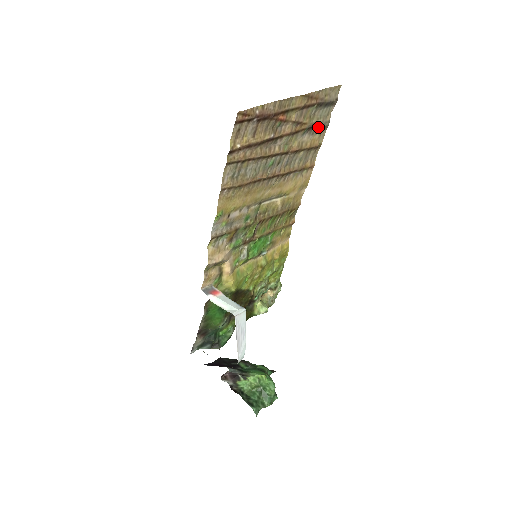
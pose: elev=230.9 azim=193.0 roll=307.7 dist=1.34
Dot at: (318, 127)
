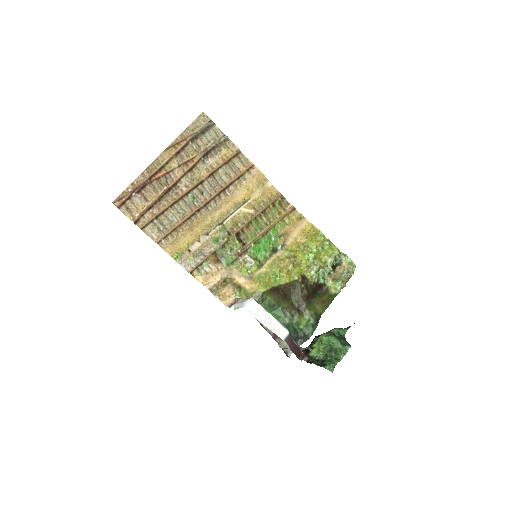
Dot at: (215, 147)
